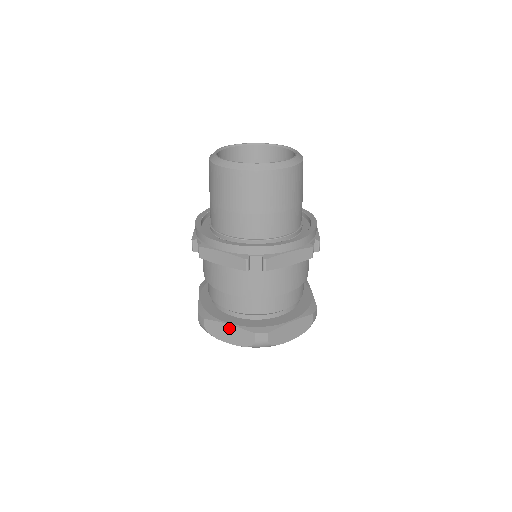
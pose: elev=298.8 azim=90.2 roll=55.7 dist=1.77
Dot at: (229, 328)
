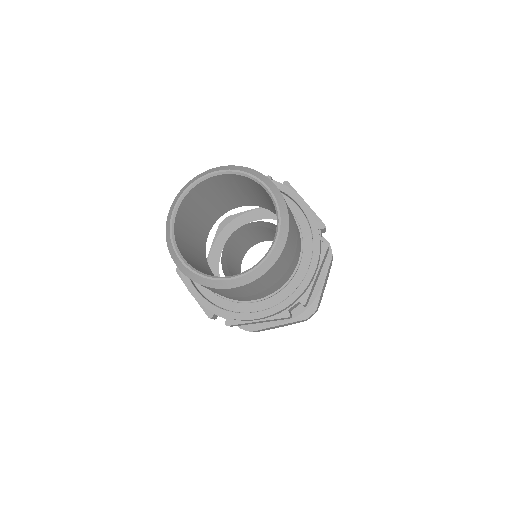
Dot at: occluded
